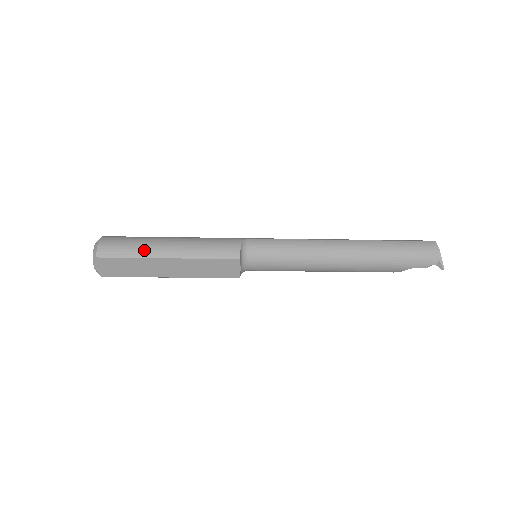
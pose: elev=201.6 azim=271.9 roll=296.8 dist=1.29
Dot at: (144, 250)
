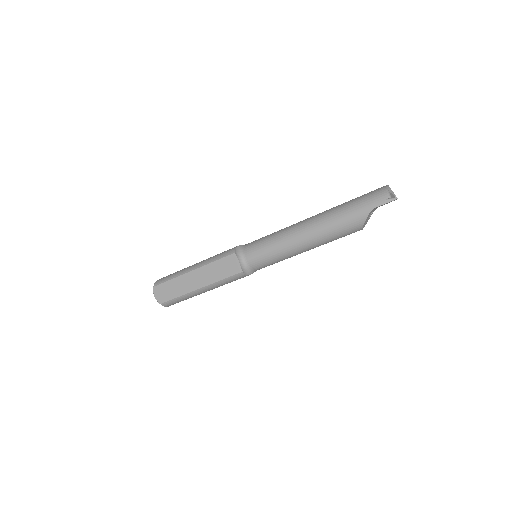
Dot at: (179, 272)
